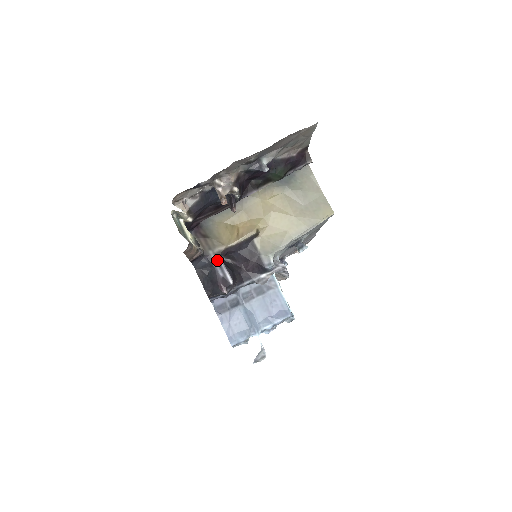
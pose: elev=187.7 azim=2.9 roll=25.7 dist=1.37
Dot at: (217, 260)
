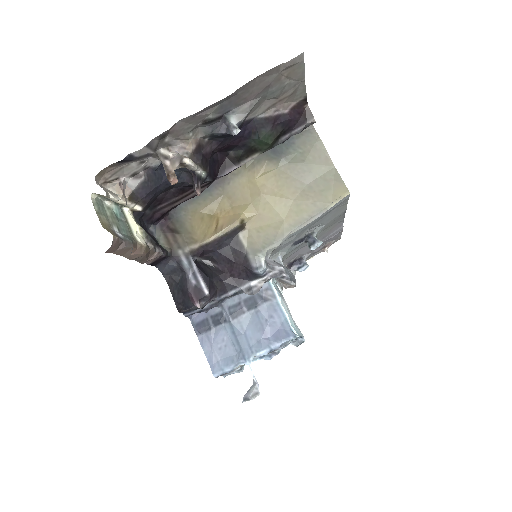
Dot at: (188, 262)
